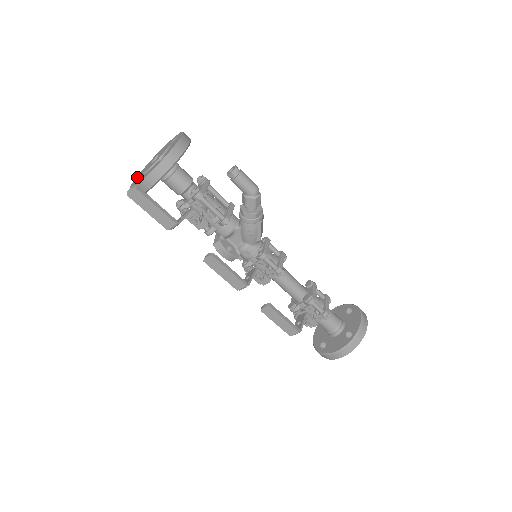
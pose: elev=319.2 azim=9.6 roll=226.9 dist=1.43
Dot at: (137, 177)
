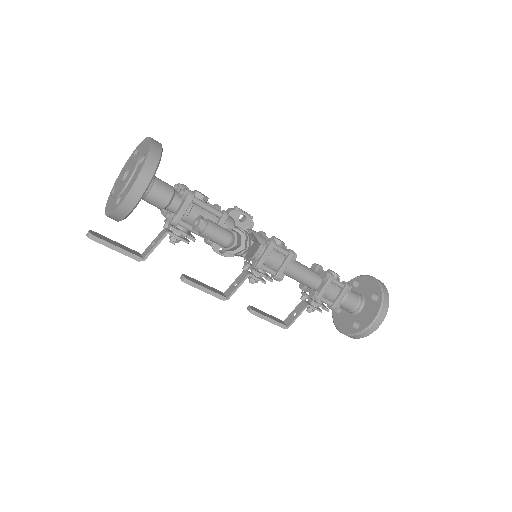
Dot at: (122, 170)
